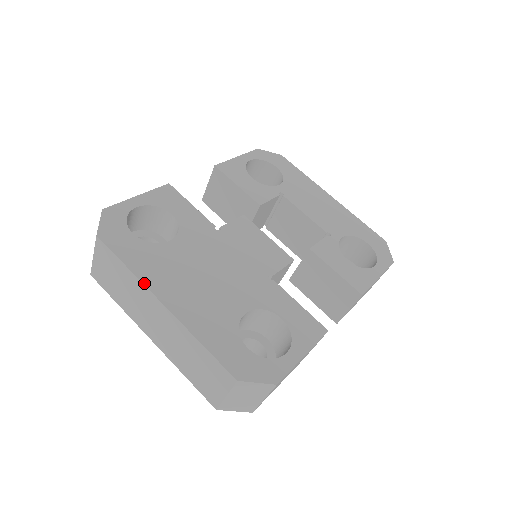
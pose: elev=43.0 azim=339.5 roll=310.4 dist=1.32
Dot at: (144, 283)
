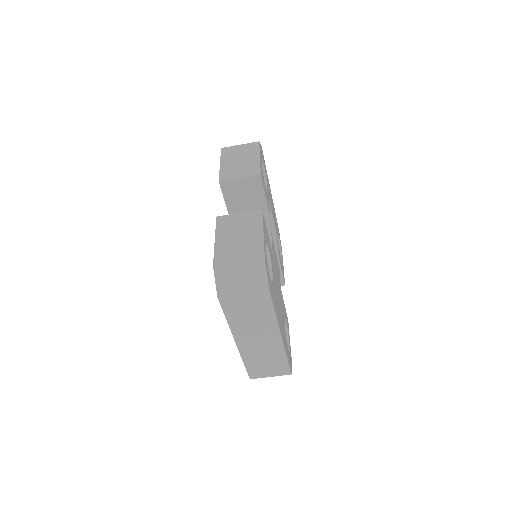
Dot at: occluded
